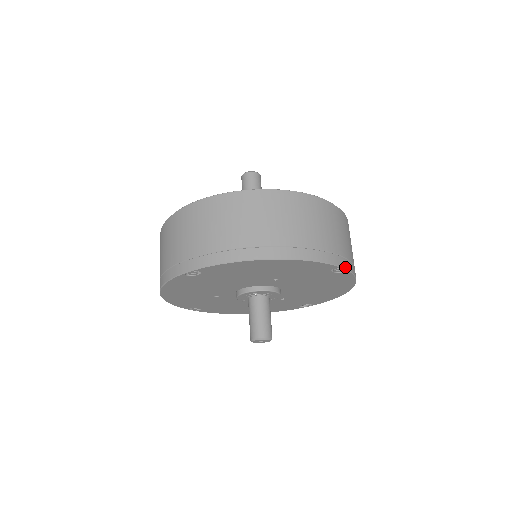
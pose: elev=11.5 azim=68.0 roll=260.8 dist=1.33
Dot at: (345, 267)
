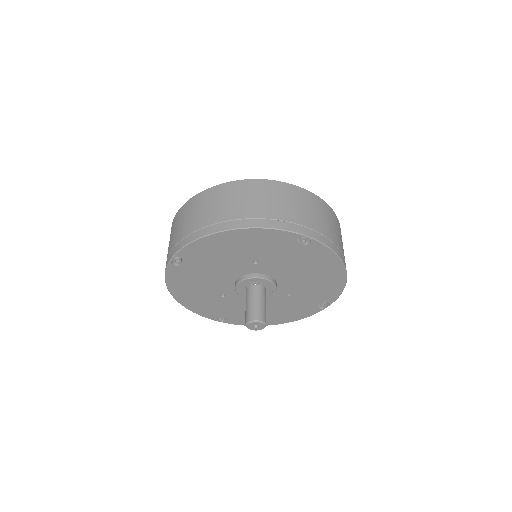
Dot at: (308, 235)
